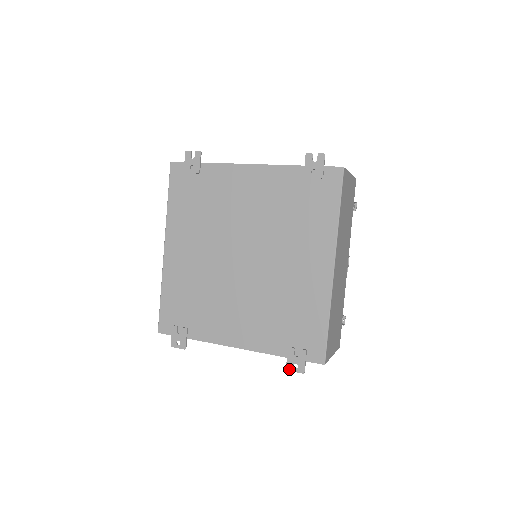
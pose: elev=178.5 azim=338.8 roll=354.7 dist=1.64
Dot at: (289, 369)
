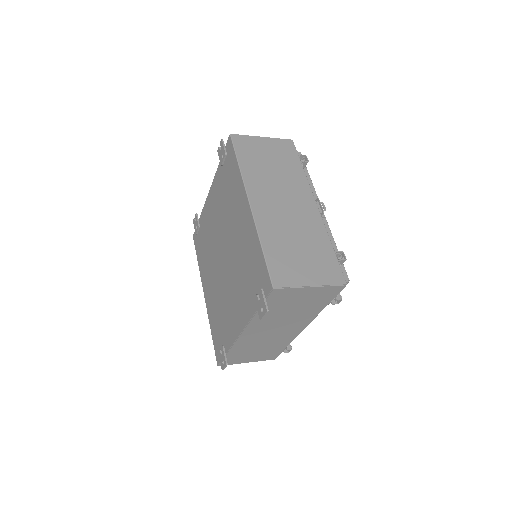
Dot at: (260, 317)
